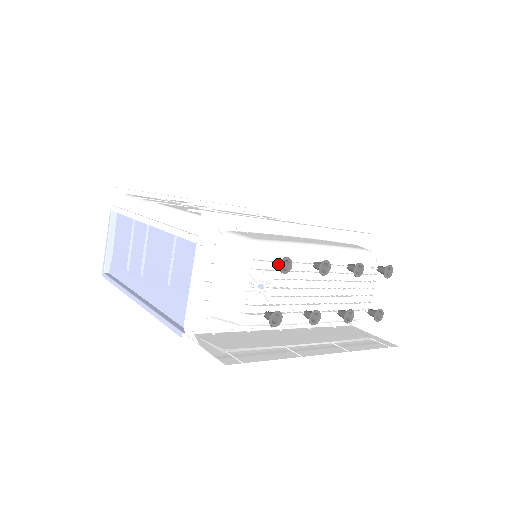
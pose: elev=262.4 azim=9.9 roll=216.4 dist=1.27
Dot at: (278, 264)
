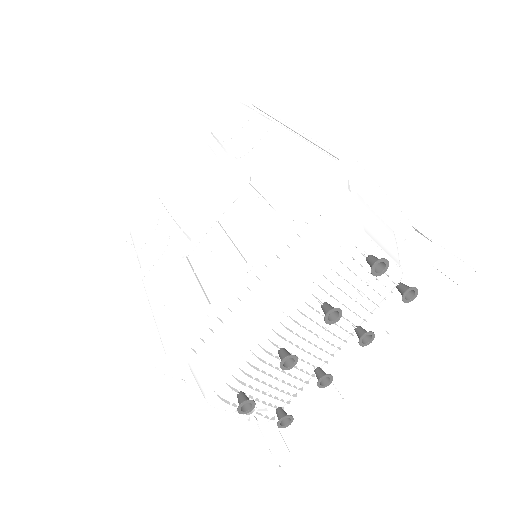
Dot at: (240, 406)
